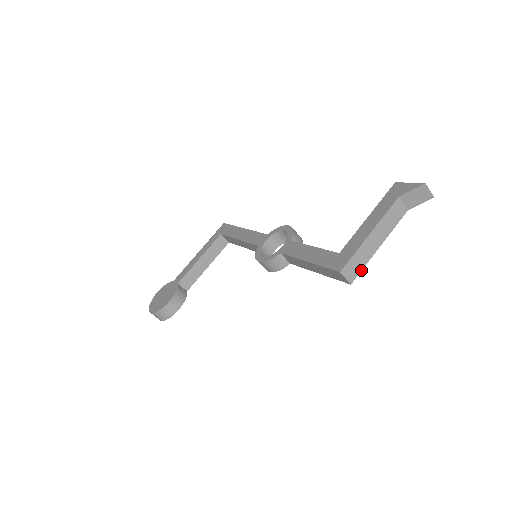
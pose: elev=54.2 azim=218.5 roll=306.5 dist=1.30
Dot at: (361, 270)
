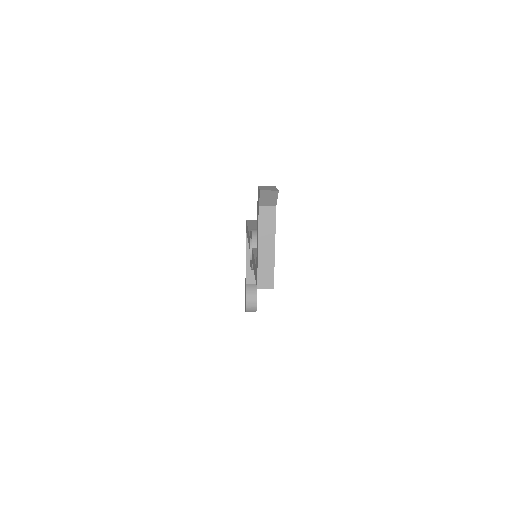
Dot at: (273, 274)
